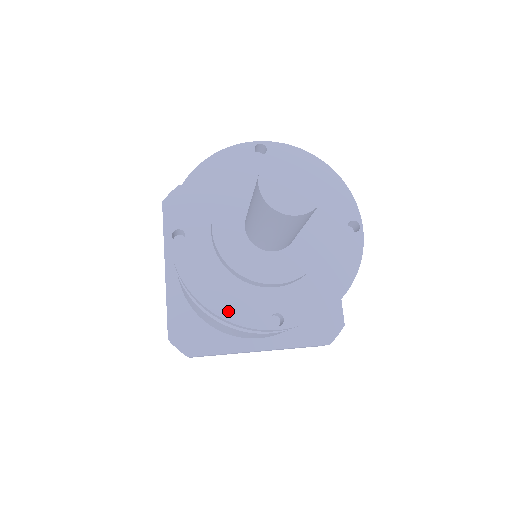
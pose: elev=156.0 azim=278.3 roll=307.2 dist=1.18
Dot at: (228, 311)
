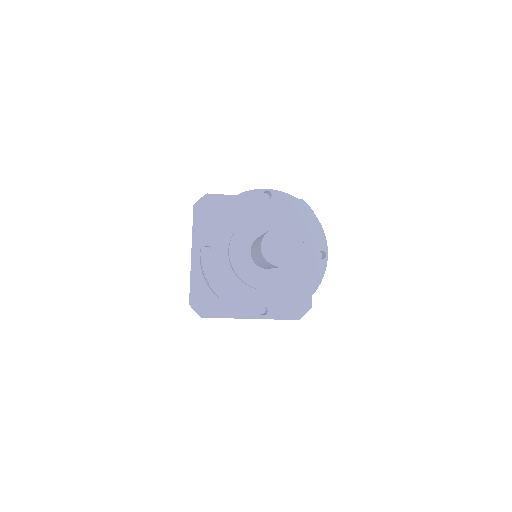
Dot at: (233, 302)
